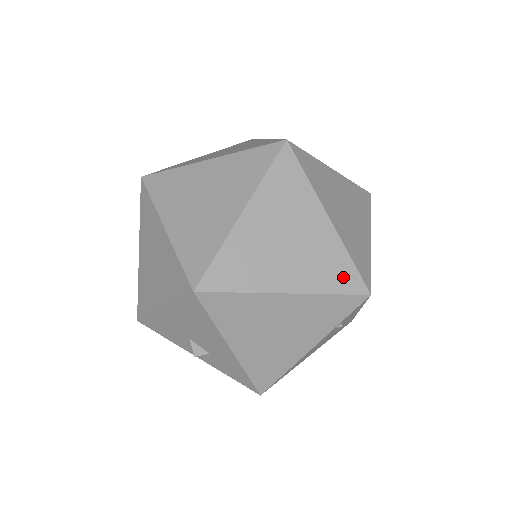
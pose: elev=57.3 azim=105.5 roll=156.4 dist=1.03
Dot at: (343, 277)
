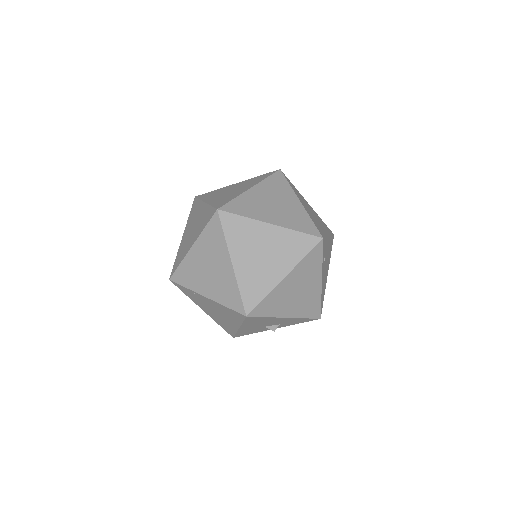
Dot at: (303, 244)
